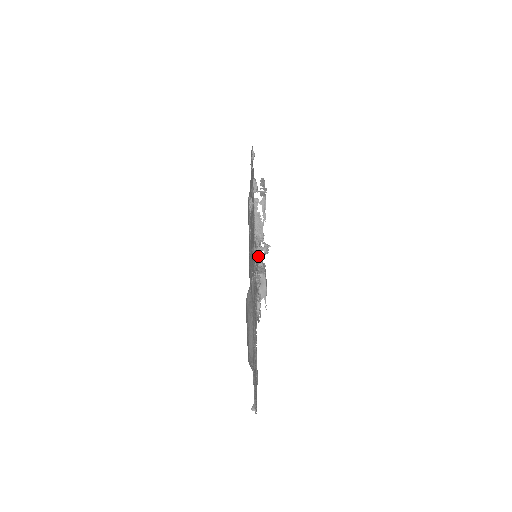
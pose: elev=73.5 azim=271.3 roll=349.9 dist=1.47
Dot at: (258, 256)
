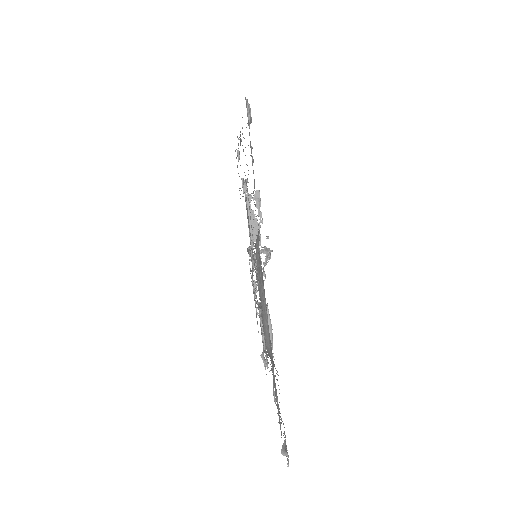
Dot at: occluded
